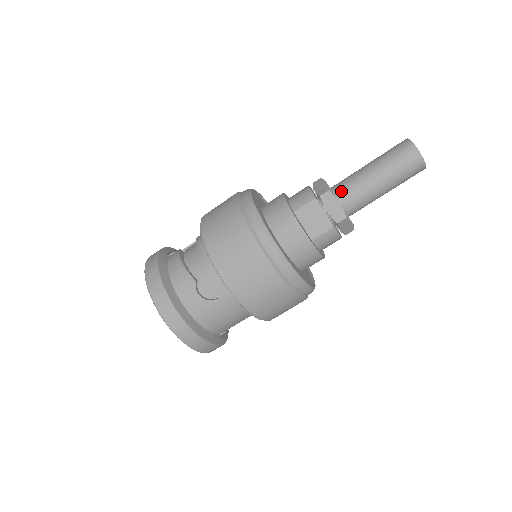
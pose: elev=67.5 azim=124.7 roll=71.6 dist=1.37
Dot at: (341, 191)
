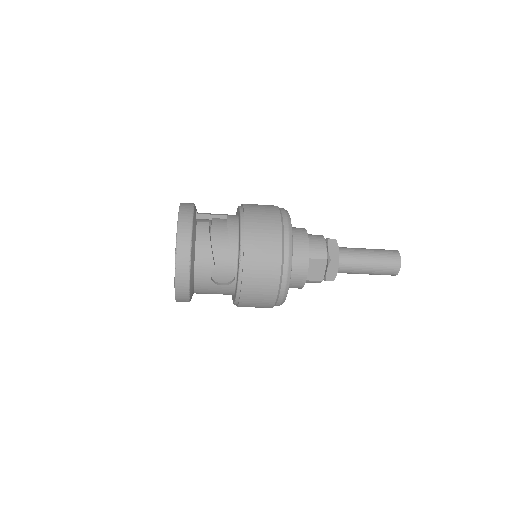
Dot at: (342, 260)
